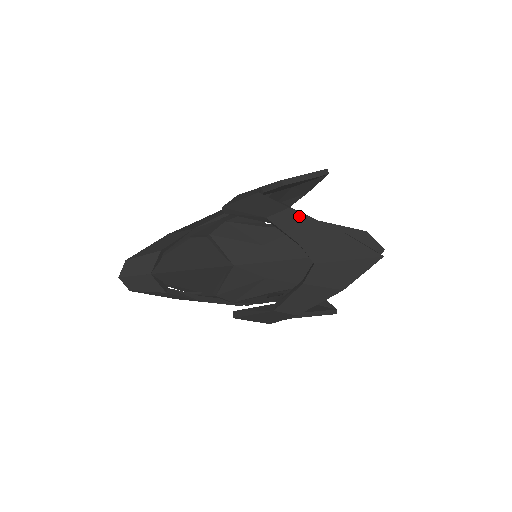
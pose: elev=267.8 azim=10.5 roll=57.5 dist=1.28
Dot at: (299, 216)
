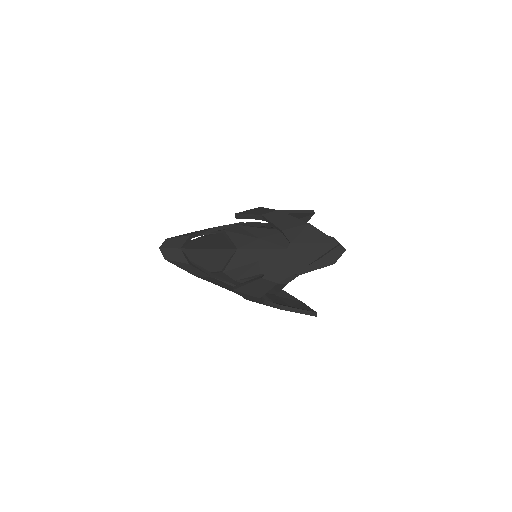
Dot at: (283, 215)
